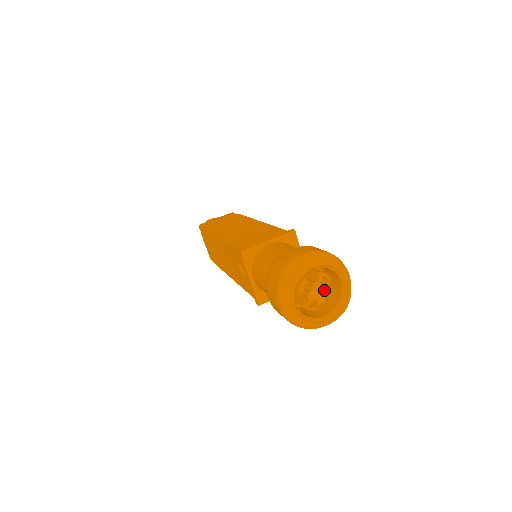
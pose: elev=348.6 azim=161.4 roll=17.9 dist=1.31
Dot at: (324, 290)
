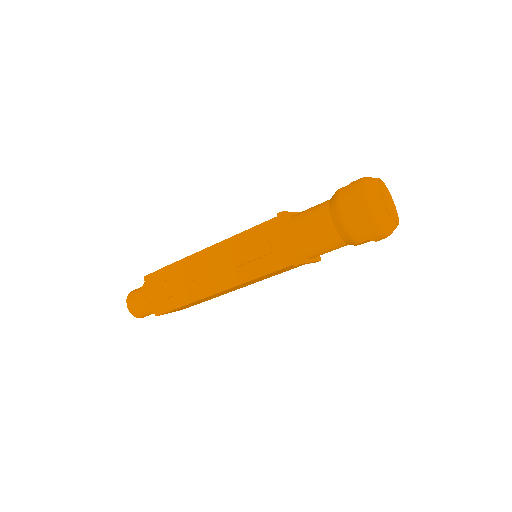
Dot at: occluded
